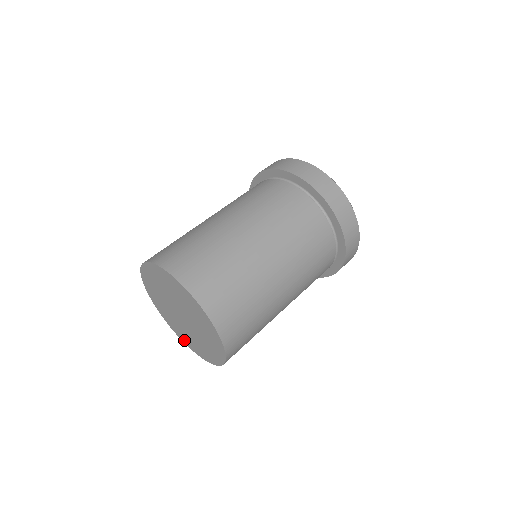
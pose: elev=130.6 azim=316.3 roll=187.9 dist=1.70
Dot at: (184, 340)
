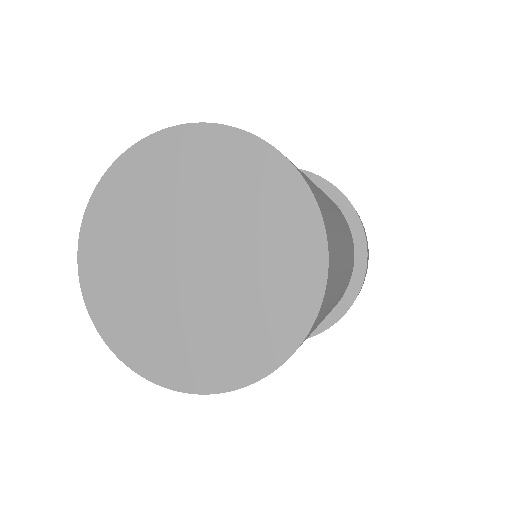
Dot at: (263, 357)
